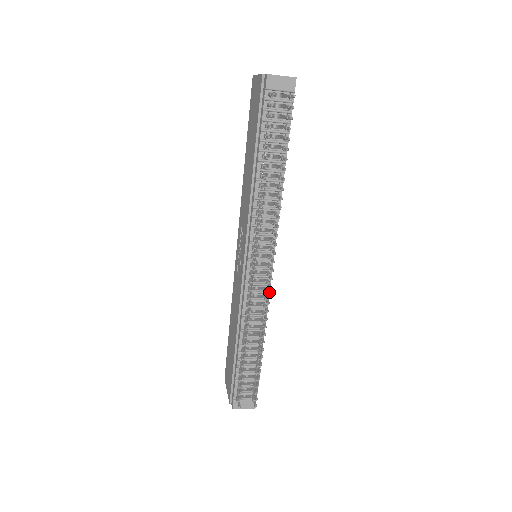
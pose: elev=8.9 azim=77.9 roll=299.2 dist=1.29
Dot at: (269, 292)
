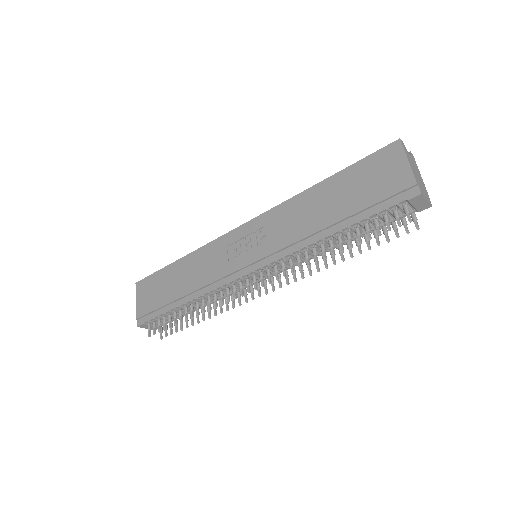
Dot at: occluded
